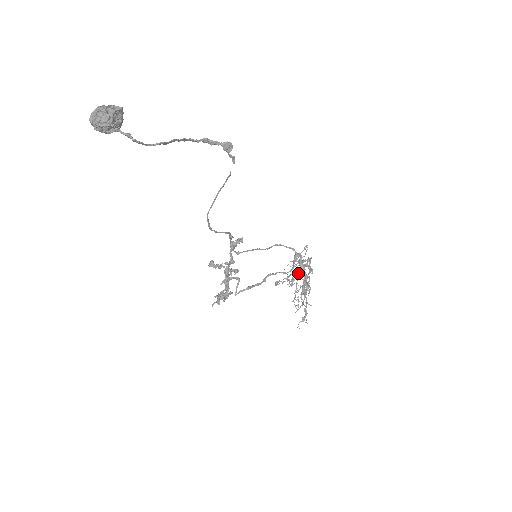
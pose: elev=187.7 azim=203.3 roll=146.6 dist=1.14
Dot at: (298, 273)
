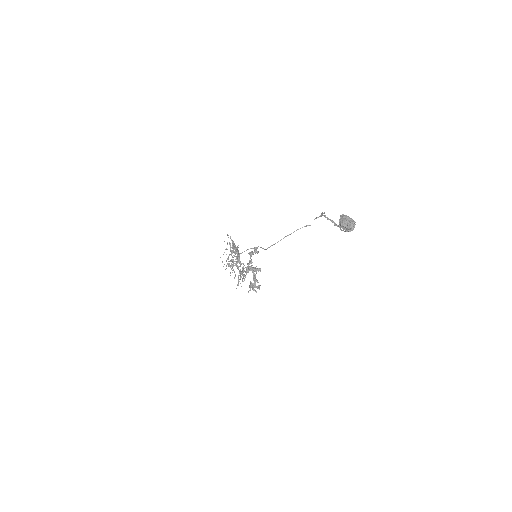
Dot at: (239, 257)
